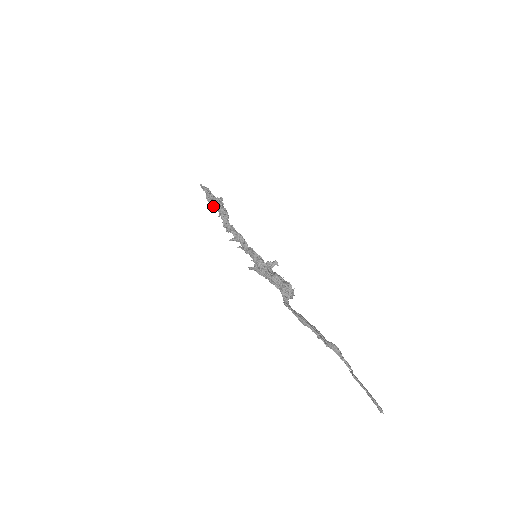
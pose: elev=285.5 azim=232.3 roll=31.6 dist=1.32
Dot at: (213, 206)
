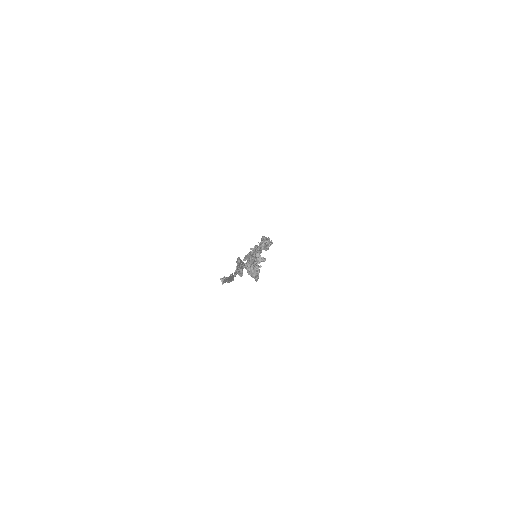
Dot at: occluded
